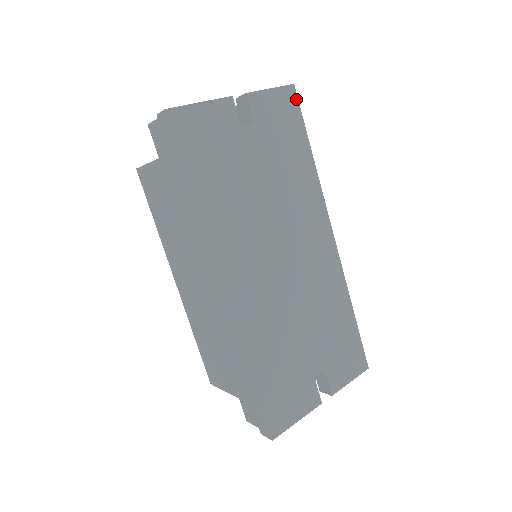
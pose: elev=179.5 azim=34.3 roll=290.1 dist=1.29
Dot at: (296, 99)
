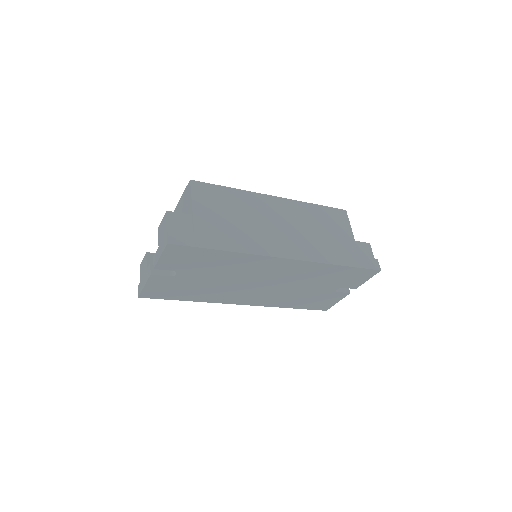
Dot at: (179, 246)
